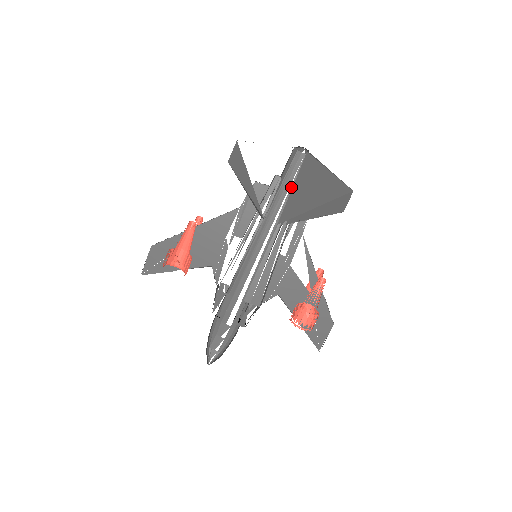
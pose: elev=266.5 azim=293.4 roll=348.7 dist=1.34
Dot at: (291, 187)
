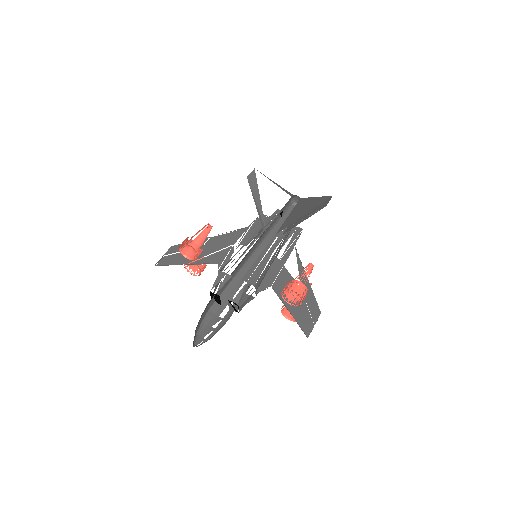
Dot at: occluded
